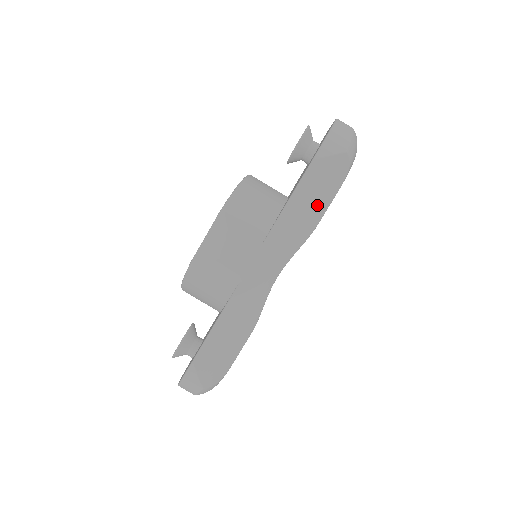
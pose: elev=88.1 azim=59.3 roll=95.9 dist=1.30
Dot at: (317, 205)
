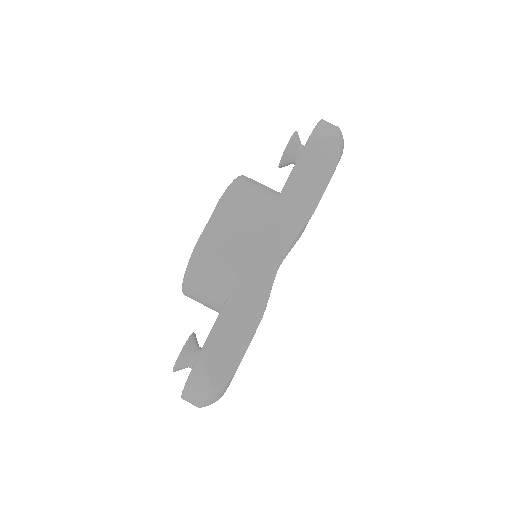
Dot at: (314, 186)
